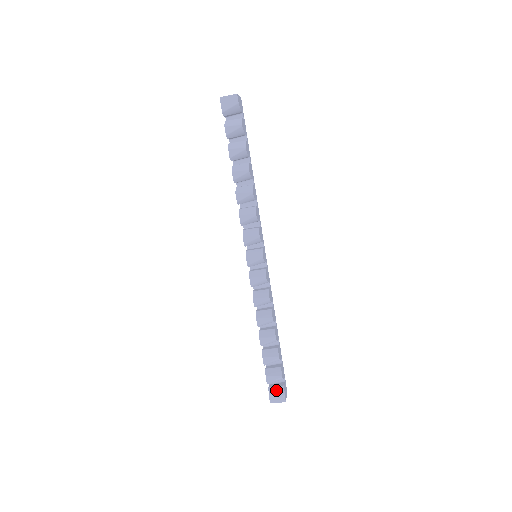
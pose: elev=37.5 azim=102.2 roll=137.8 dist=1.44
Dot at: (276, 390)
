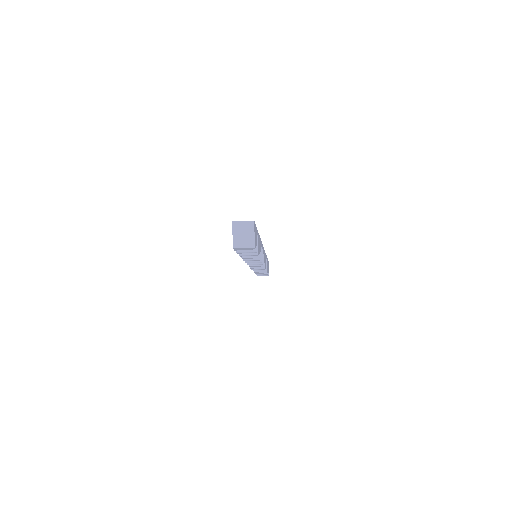
Dot at: occluded
